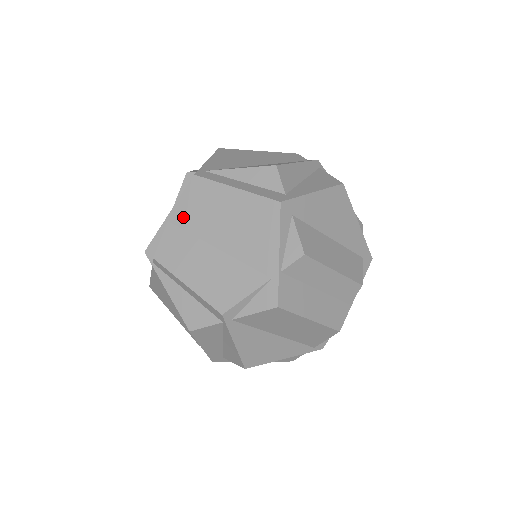
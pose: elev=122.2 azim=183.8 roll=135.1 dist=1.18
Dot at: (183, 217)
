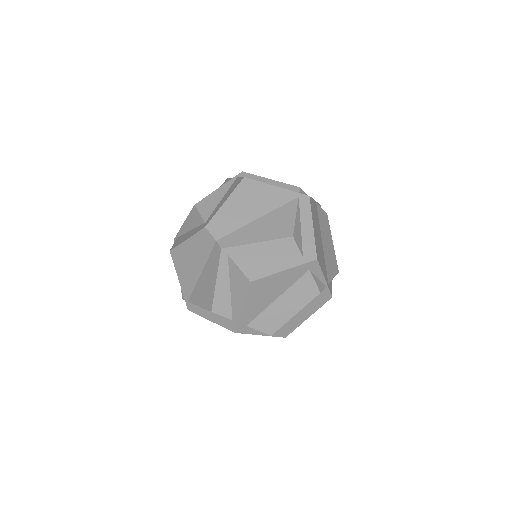
Dot at: occluded
